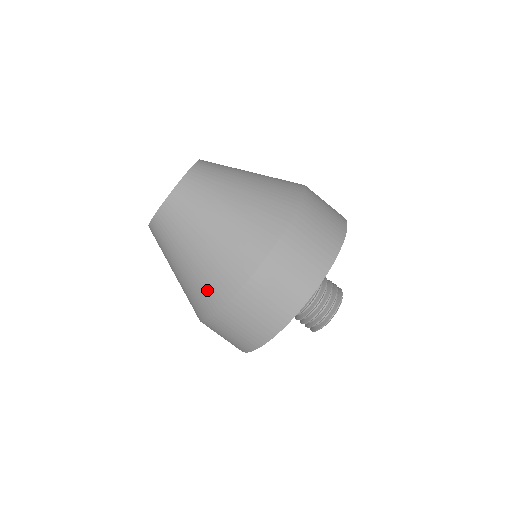
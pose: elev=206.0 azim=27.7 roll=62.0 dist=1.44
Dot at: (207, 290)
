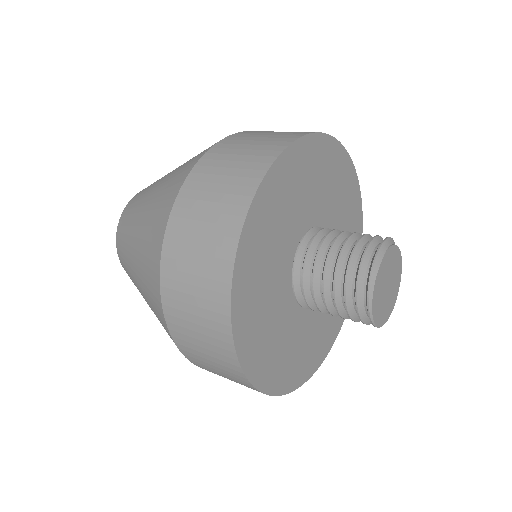
Dot at: (149, 264)
